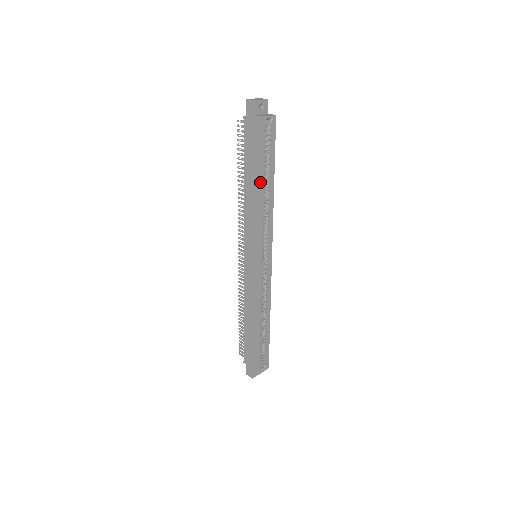
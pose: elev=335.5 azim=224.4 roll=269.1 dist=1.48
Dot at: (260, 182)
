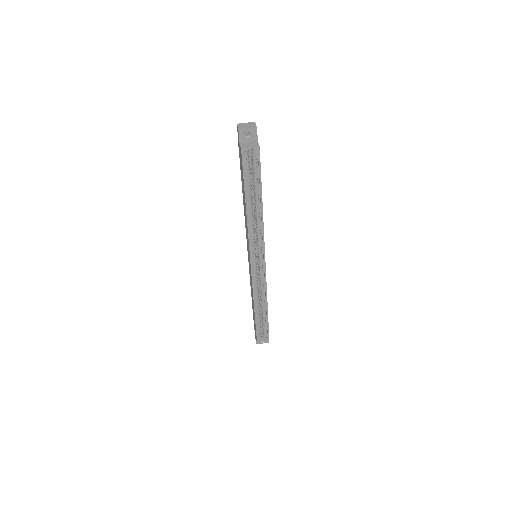
Dot at: (245, 202)
